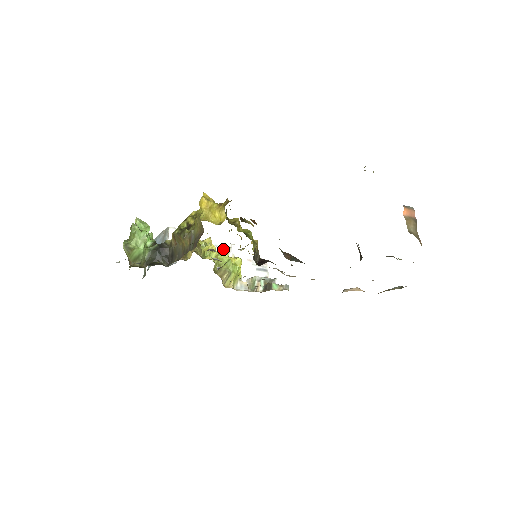
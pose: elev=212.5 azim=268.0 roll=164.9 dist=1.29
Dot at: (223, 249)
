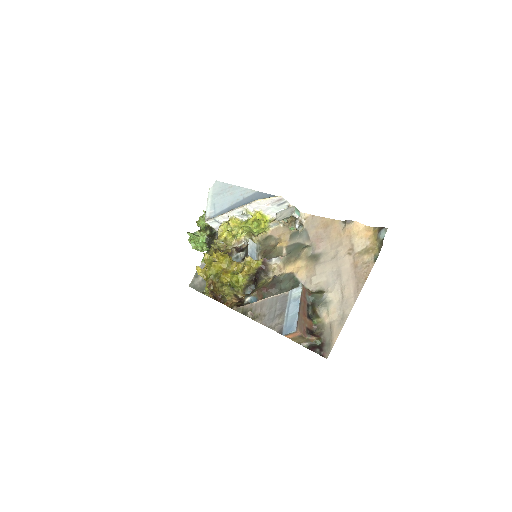
Dot at: (245, 212)
